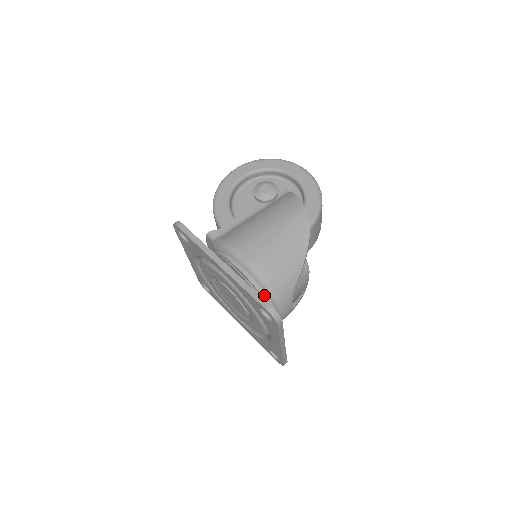
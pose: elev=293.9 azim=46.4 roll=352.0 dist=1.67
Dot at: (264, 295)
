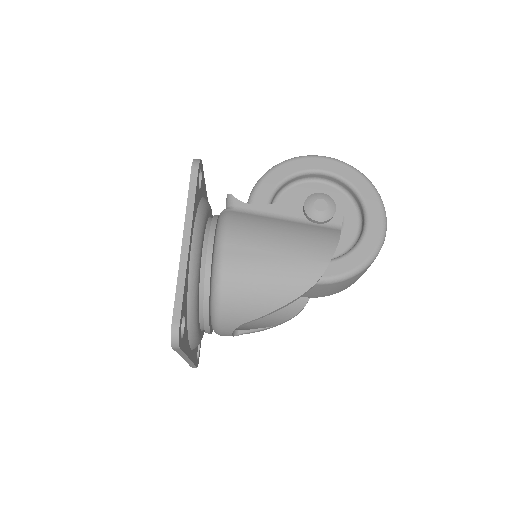
Dot at: (206, 303)
